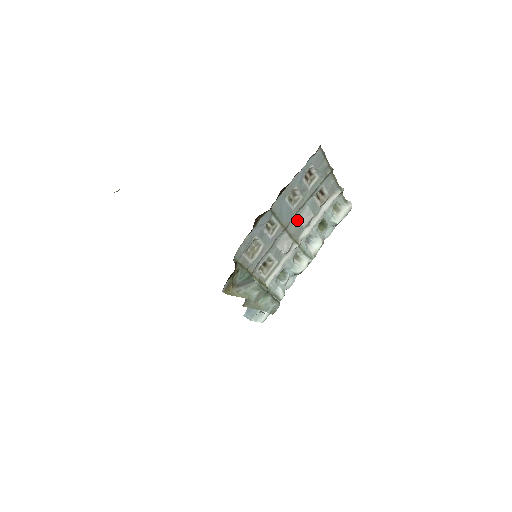
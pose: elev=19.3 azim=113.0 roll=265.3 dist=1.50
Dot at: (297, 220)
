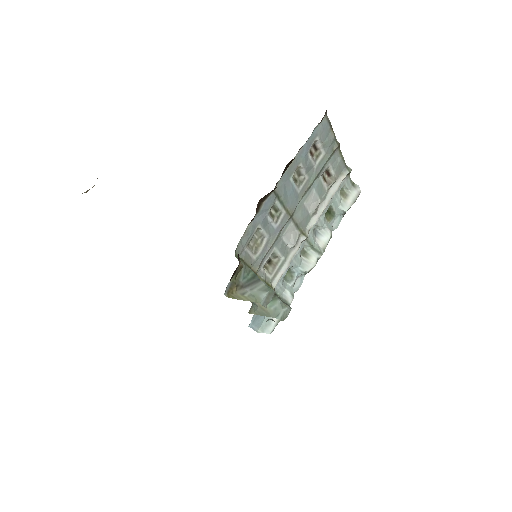
Dot at: (303, 206)
